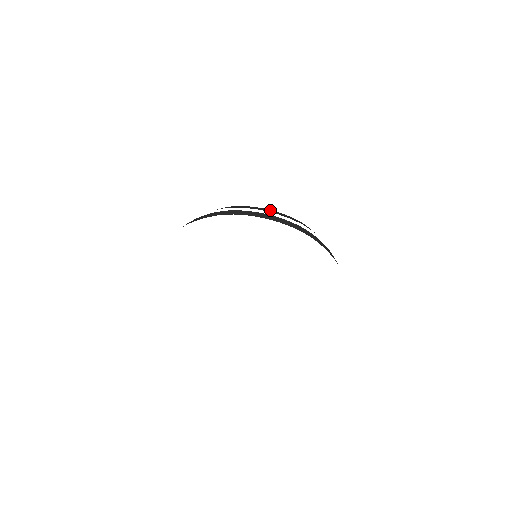
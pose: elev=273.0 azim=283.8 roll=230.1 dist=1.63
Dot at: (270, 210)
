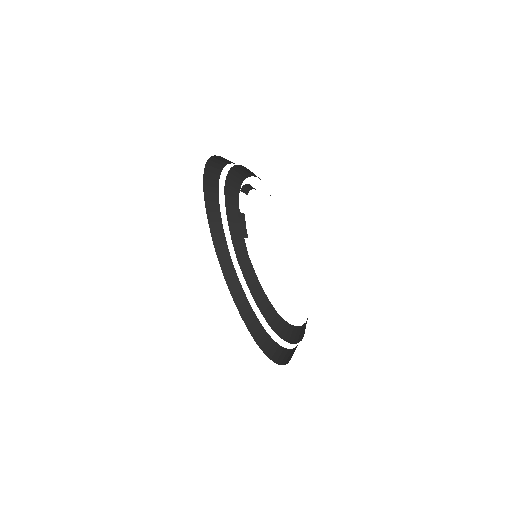
Dot at: (261, 290)
